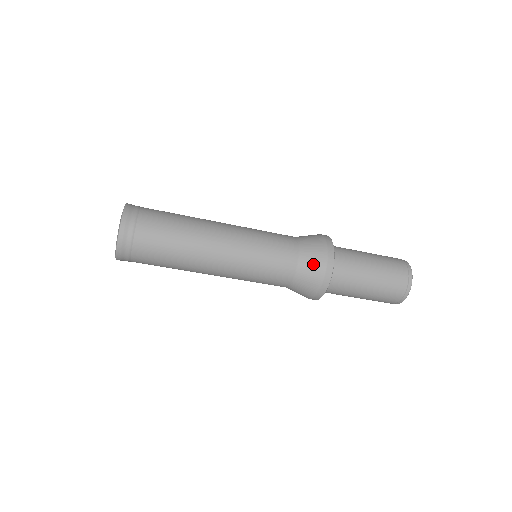
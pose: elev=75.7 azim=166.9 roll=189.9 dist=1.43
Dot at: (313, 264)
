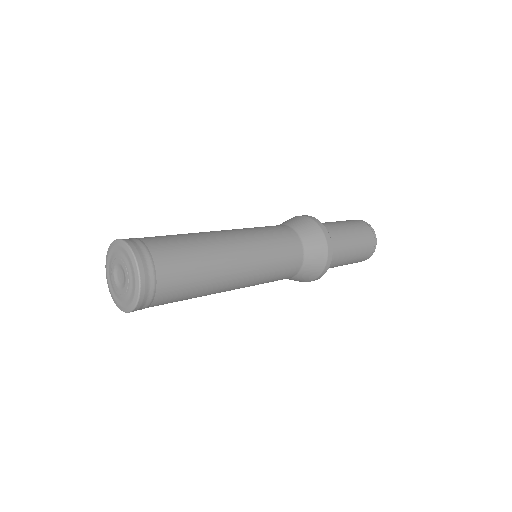
Dot at: (317, 252)
